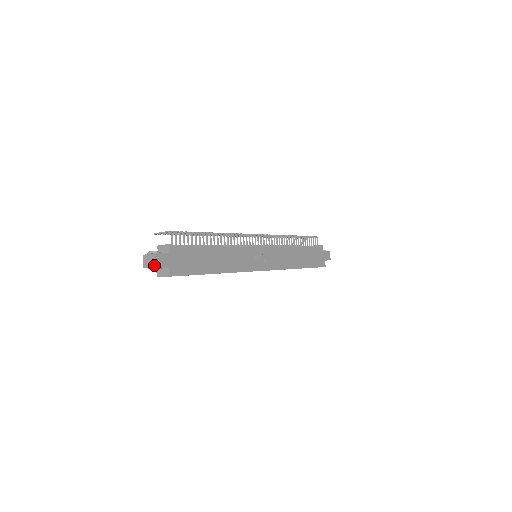
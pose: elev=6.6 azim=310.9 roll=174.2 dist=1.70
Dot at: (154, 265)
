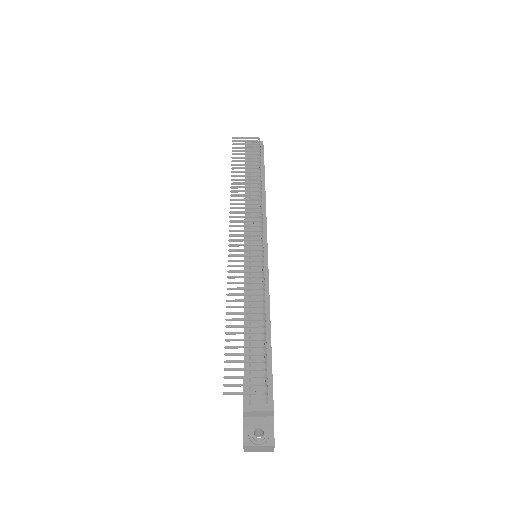
Dot at: (271, 451)
